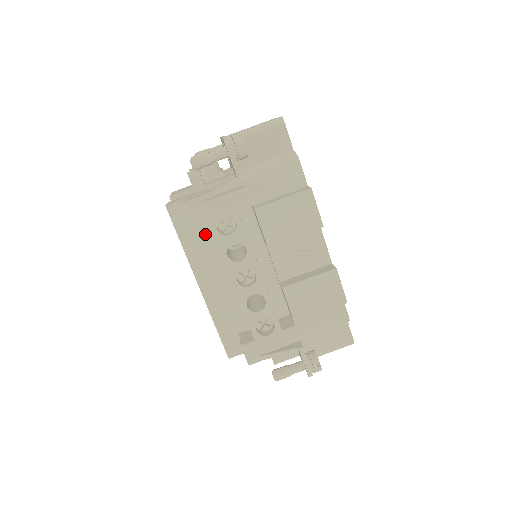
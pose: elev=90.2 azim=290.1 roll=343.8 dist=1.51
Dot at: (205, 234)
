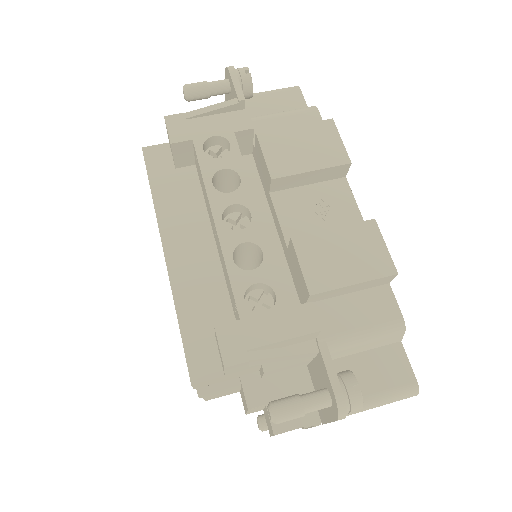
Dot at: (187, 185)
